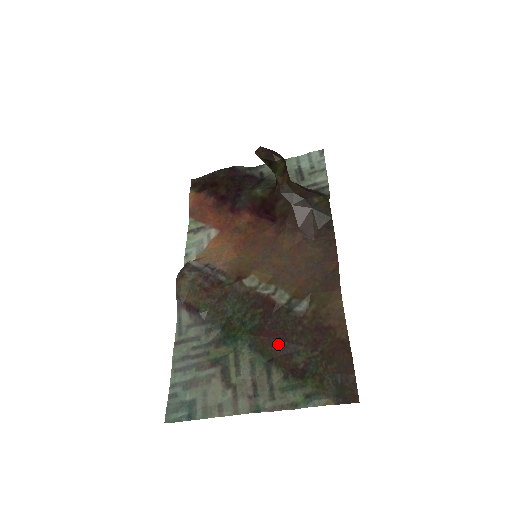
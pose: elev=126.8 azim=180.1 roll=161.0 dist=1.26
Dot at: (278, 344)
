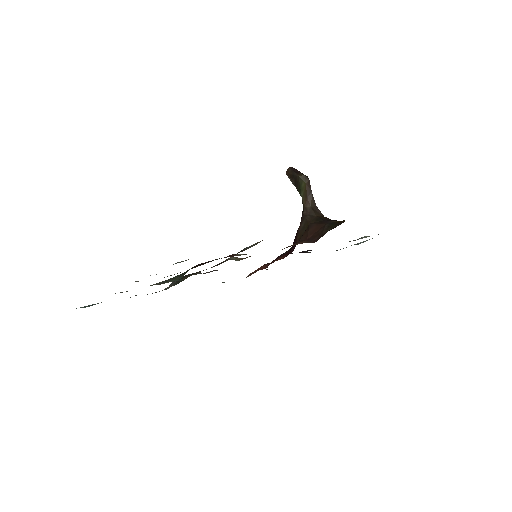
Dot at: (203, 263)
